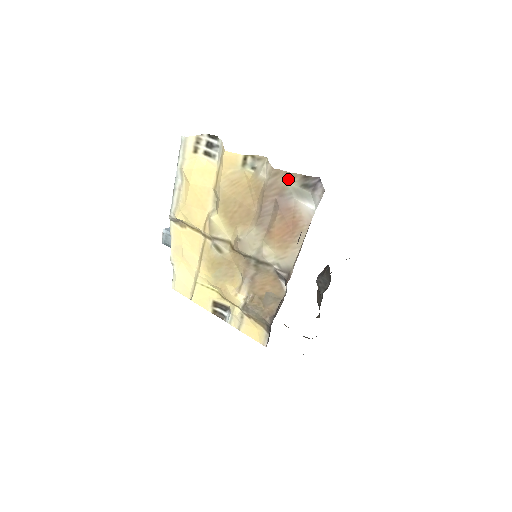
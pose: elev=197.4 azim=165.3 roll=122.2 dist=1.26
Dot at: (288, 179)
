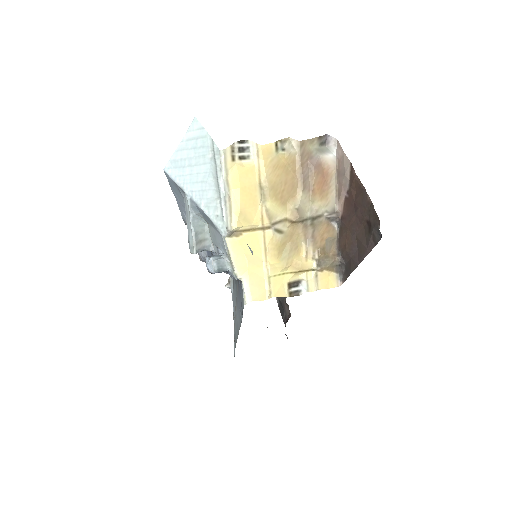
Dot at: (311, 144)
